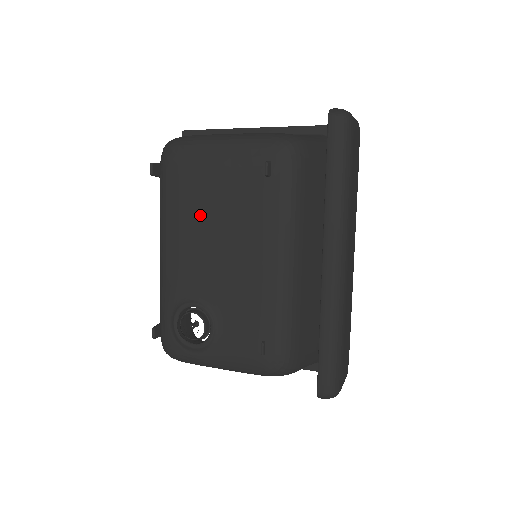
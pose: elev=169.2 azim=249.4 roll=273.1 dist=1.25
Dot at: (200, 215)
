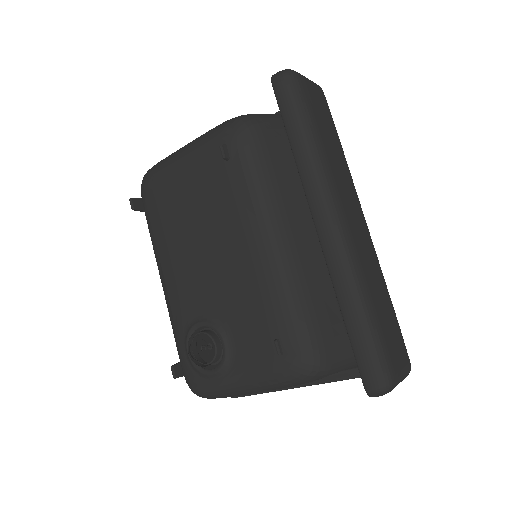
Dot at: (182, 228)
